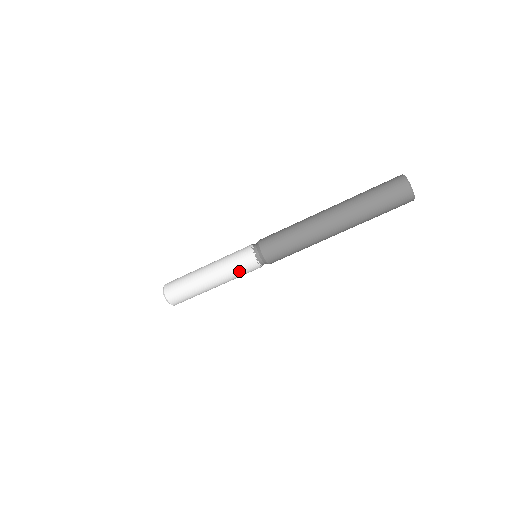
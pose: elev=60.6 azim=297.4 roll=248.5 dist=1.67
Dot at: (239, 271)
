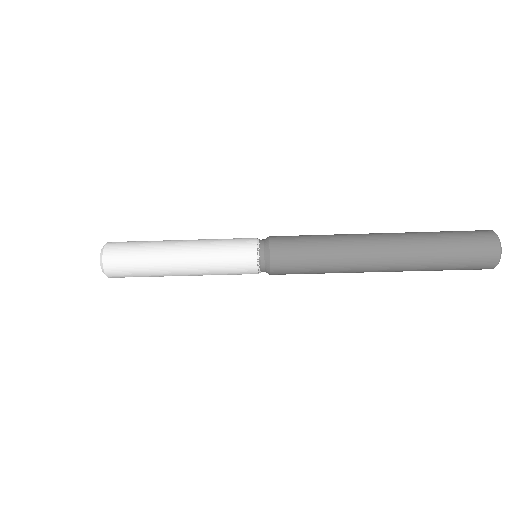
Dot at: (227, 274)
